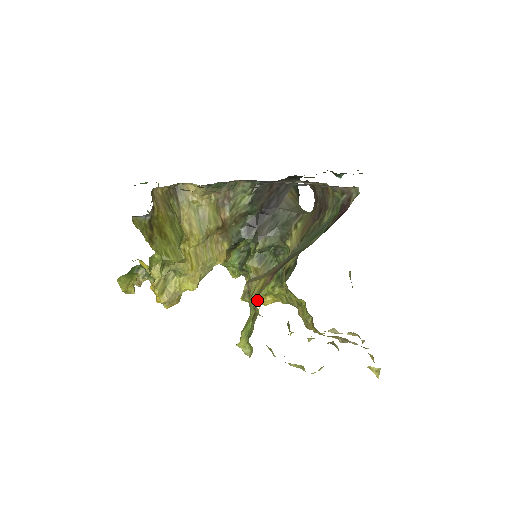
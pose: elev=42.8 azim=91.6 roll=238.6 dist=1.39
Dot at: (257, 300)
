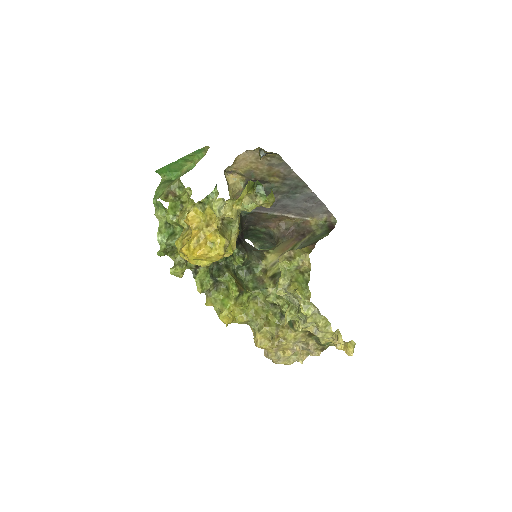
Dot at: (228, 311)
